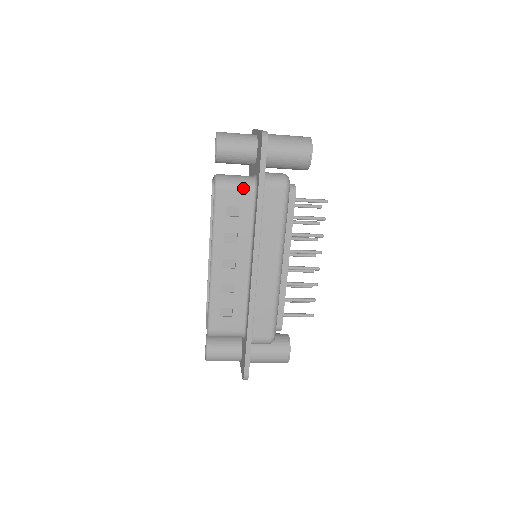
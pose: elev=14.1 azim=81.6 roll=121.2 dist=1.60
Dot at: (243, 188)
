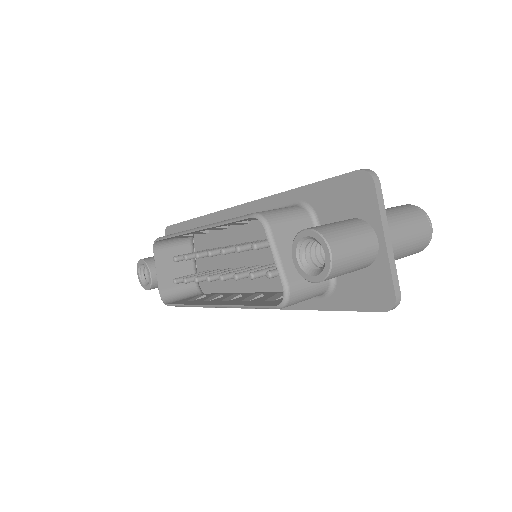
Dot at: occluded
